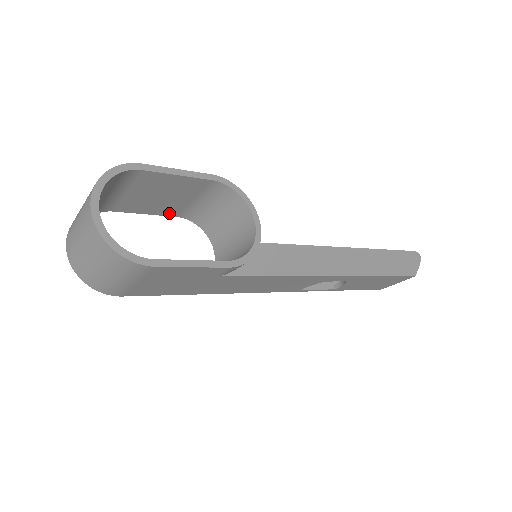
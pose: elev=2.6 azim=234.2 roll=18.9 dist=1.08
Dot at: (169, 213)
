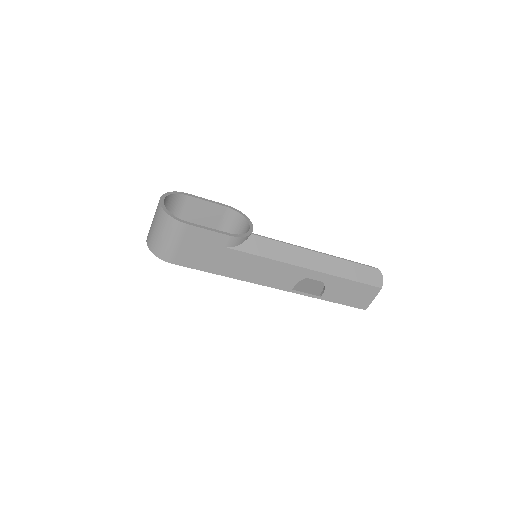
Dot at: occluded
